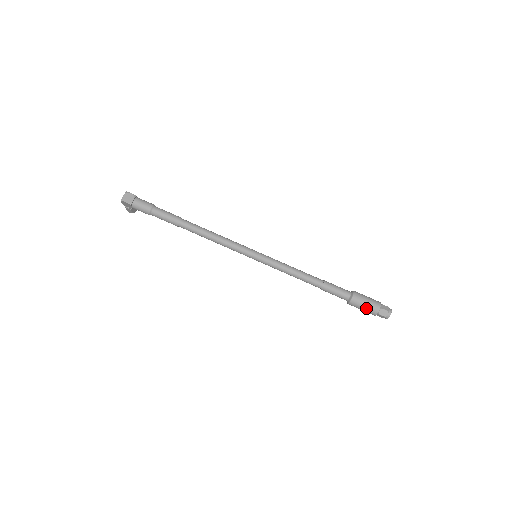
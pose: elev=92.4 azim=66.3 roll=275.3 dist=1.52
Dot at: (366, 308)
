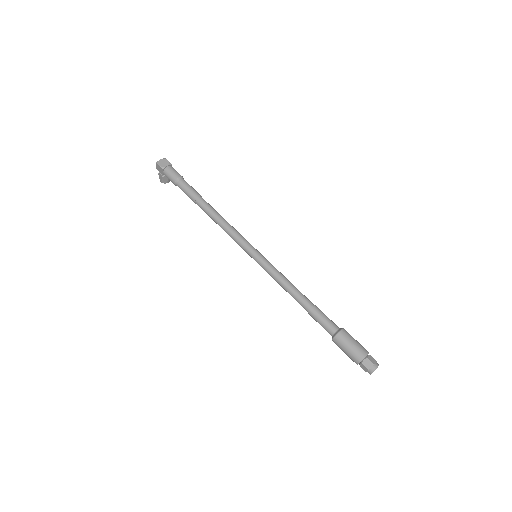
Dot at: (350, 351)
